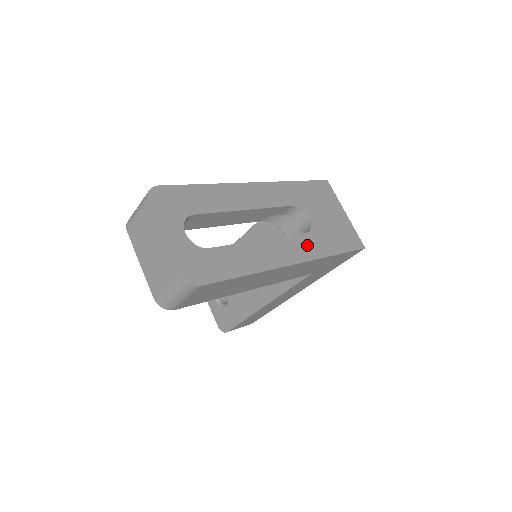
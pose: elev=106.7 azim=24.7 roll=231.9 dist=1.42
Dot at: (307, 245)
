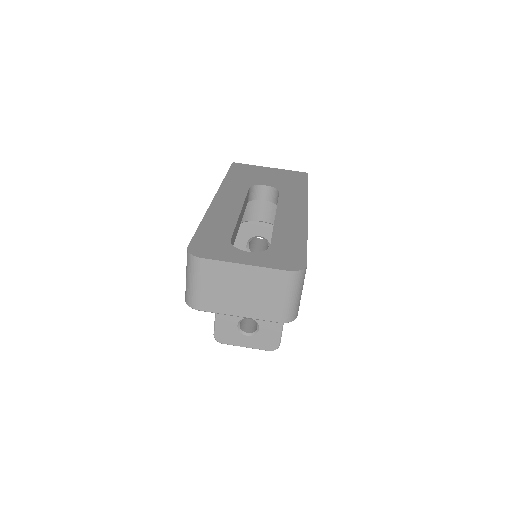
Dot at: (292, 197)
